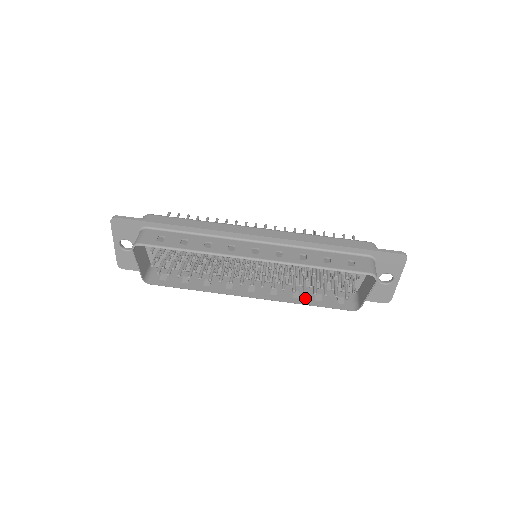
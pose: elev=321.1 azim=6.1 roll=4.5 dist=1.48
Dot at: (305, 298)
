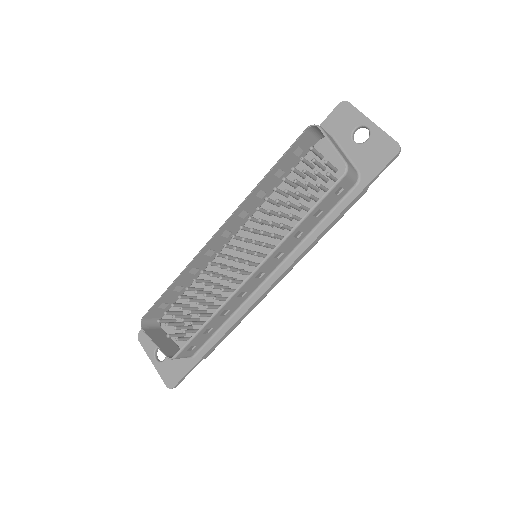
Dot at: (303, 224)
